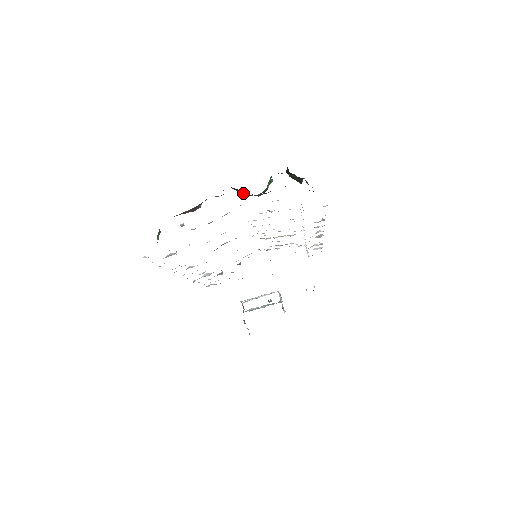
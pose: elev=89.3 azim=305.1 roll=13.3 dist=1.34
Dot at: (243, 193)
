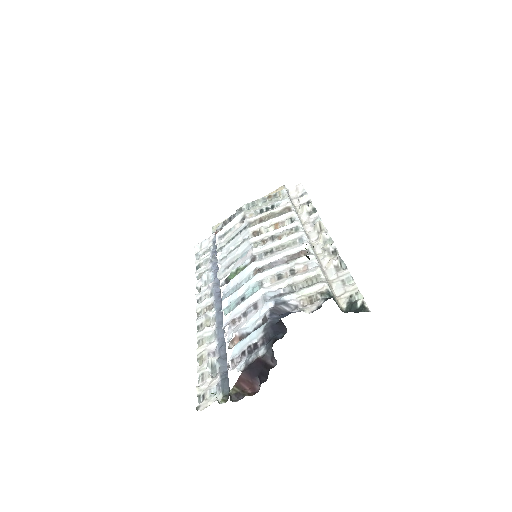
Dot at: (279, 319)
